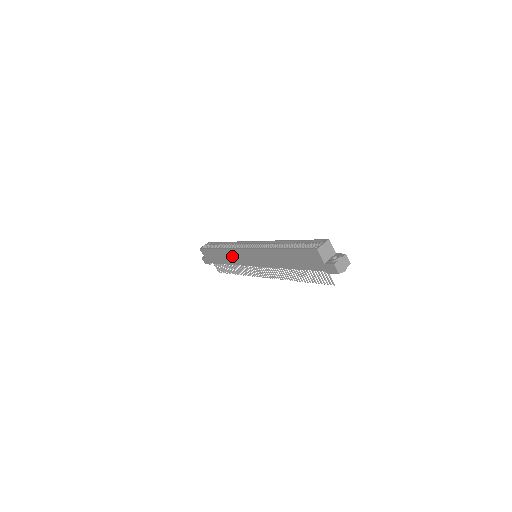
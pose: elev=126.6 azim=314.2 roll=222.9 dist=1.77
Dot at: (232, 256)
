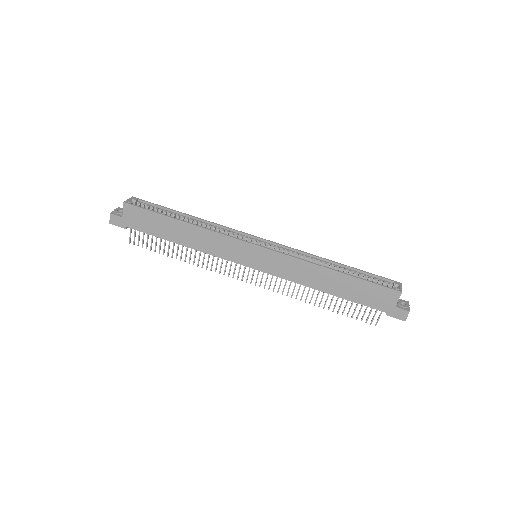
Dot at: (210, 241)
